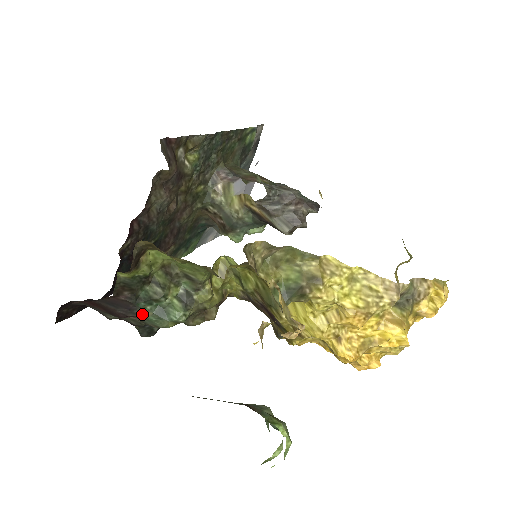
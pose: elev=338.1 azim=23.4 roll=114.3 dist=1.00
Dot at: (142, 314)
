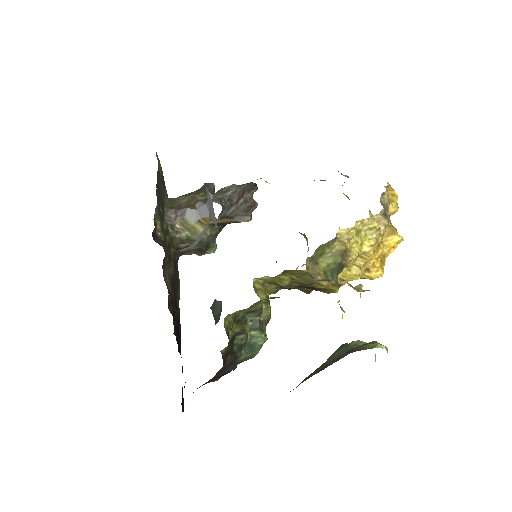
Dot at: (241, 359)
